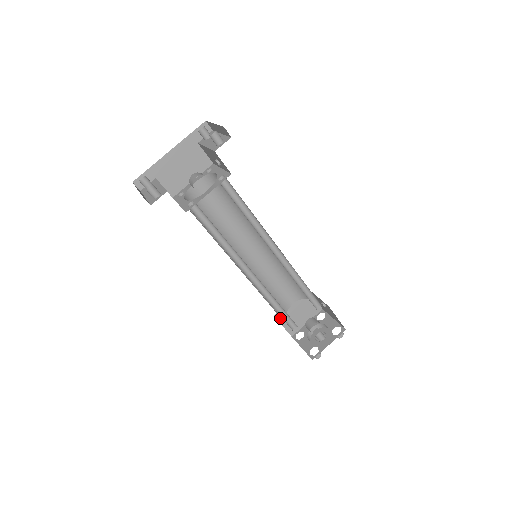
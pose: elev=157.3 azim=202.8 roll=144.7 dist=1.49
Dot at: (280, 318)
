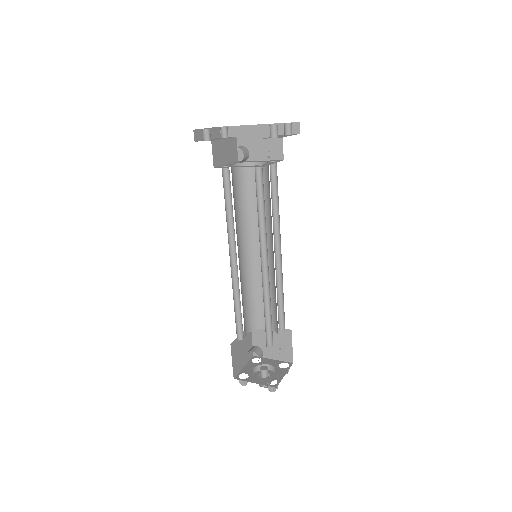
Dot at: (255, 331)
